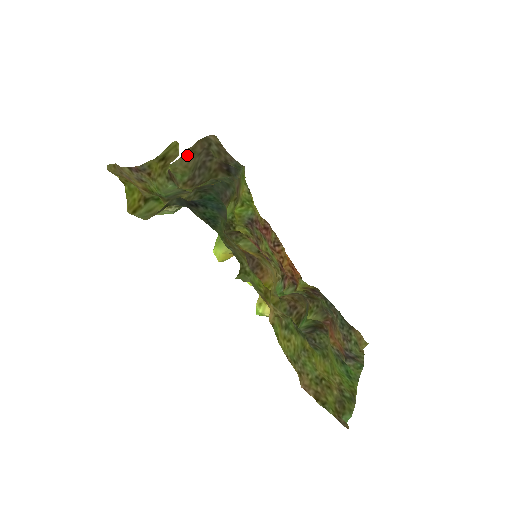
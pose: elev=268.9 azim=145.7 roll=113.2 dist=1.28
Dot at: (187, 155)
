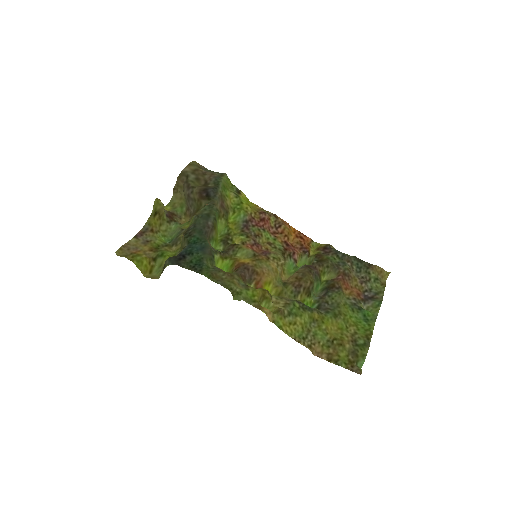
Dot at: (176, 191)
